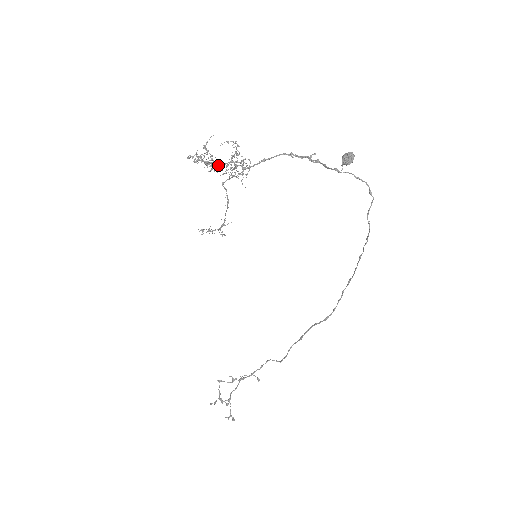
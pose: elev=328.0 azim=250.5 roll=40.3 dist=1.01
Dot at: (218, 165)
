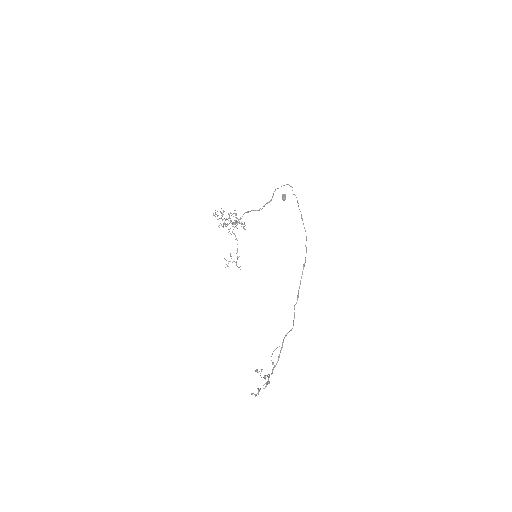
Dot at: occluded
